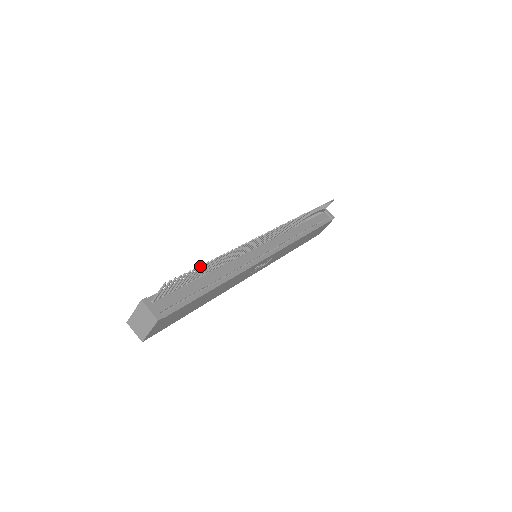
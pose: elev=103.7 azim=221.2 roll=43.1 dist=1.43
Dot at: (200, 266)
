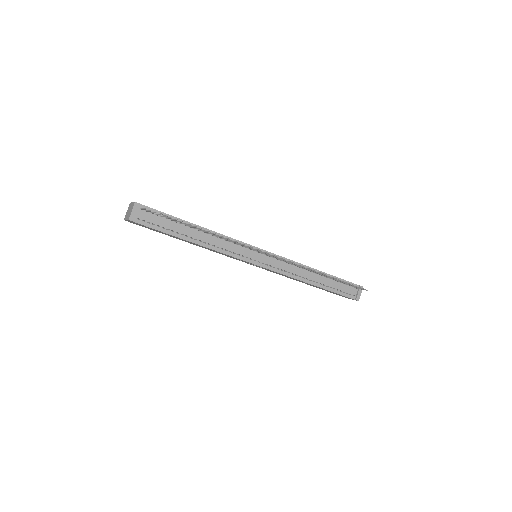
Dot at: occluded
